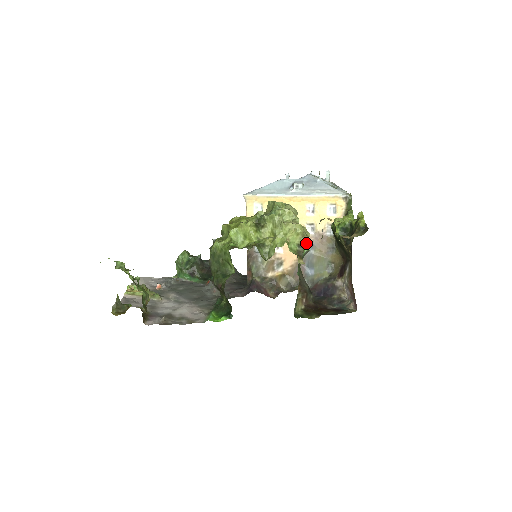
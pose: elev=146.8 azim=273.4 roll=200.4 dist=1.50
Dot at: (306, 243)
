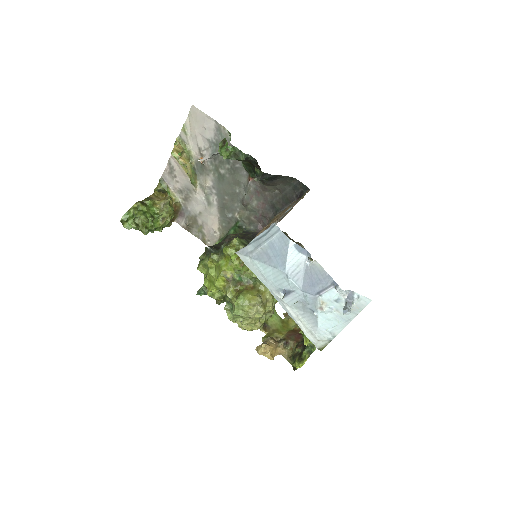
Dot at: occluded
